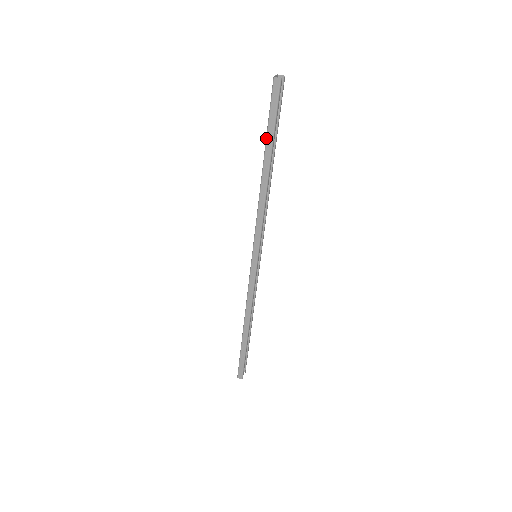
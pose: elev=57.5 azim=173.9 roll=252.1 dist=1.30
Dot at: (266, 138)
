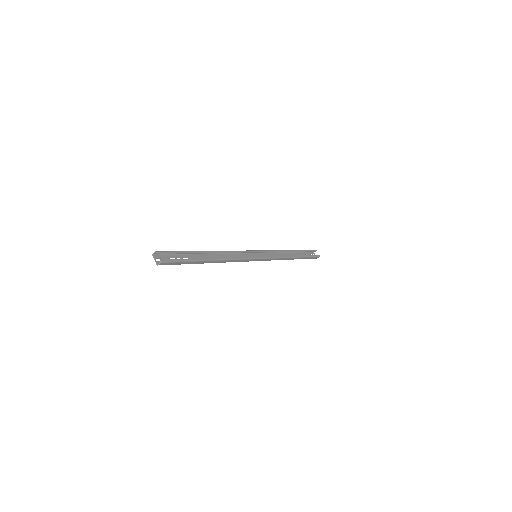
Dot at: occluded
